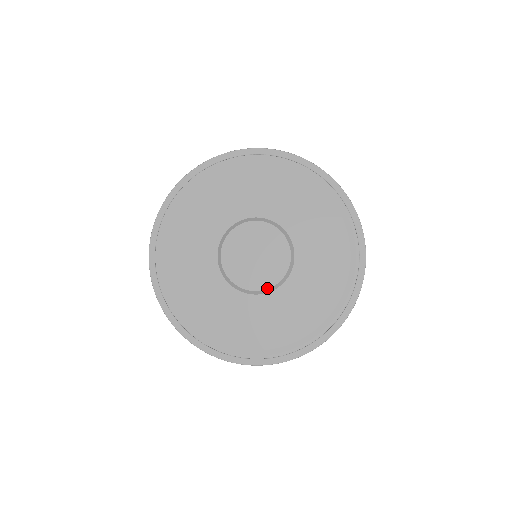
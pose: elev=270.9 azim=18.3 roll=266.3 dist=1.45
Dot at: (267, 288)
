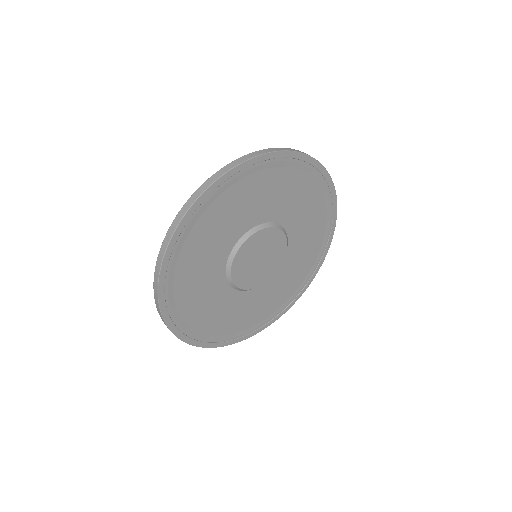
Dot at: (277, 270)
